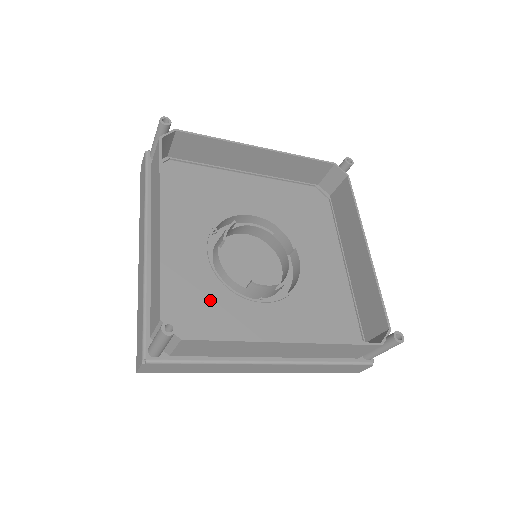
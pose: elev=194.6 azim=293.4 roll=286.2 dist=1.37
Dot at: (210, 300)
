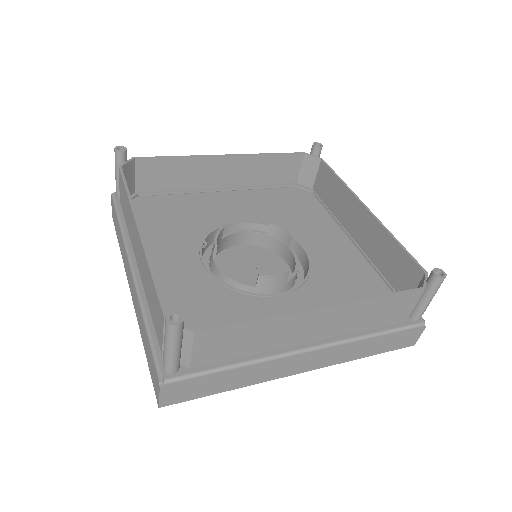
Dot at: (220, 306)
